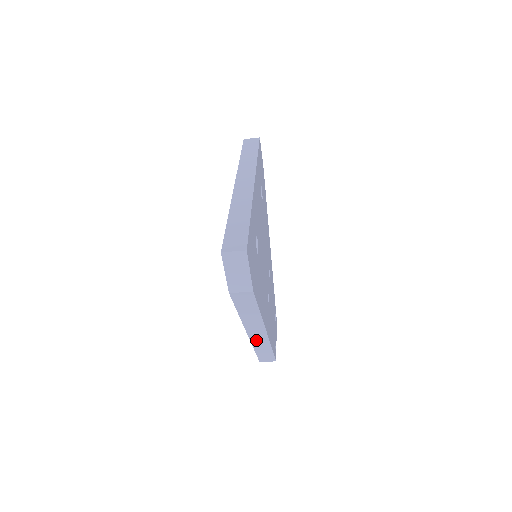
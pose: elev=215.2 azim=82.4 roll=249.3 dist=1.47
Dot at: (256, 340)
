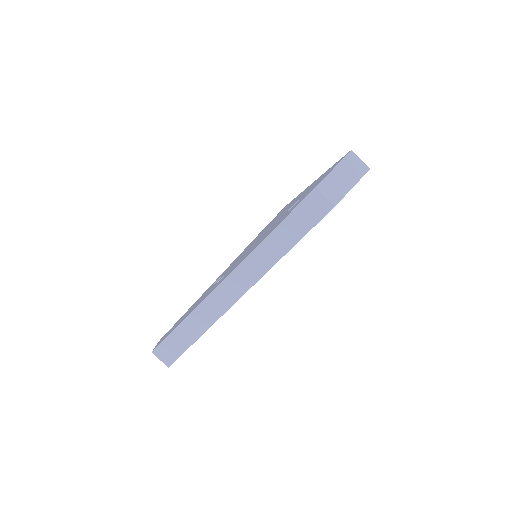
Dot at: (216, 299)
